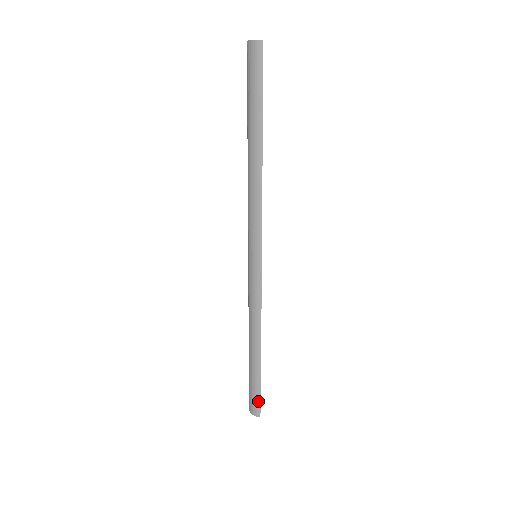
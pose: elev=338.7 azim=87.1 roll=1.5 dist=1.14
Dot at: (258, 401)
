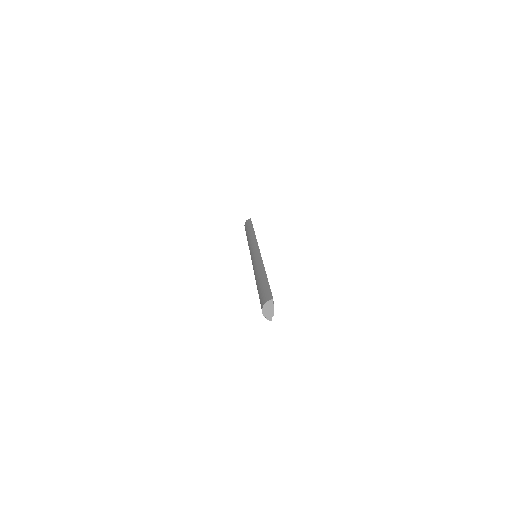
Dot at: (269, 291)
